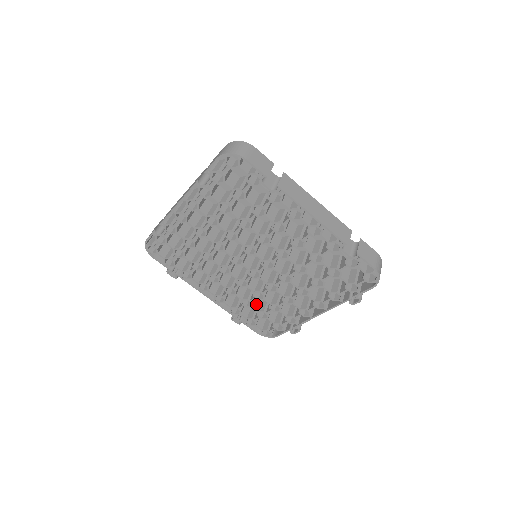
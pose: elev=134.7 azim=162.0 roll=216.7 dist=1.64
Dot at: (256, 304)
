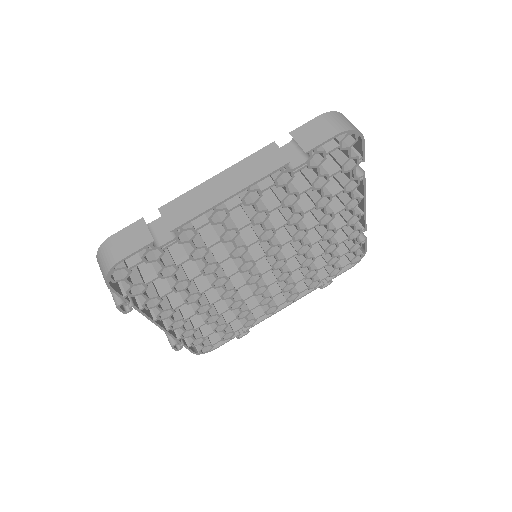
Dot at: occluded
